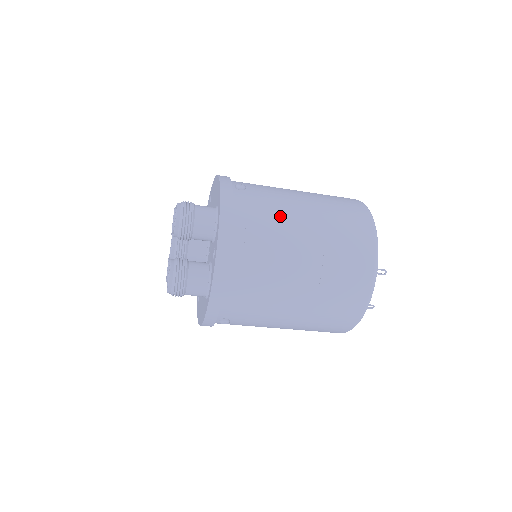
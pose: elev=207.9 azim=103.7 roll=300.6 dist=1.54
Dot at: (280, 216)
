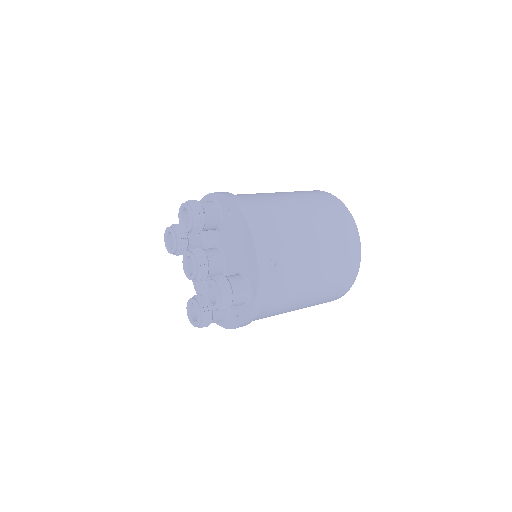
Dot at: (296, 289)
